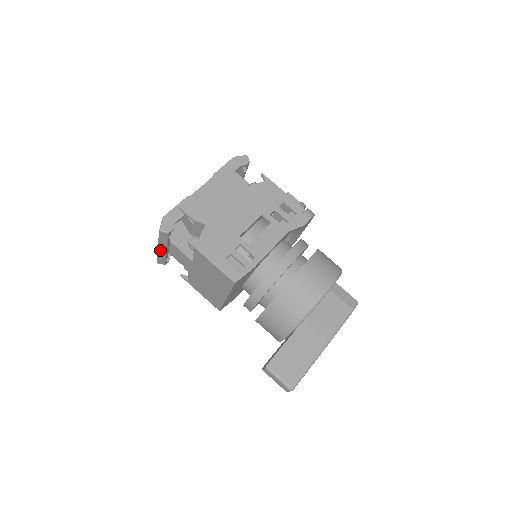
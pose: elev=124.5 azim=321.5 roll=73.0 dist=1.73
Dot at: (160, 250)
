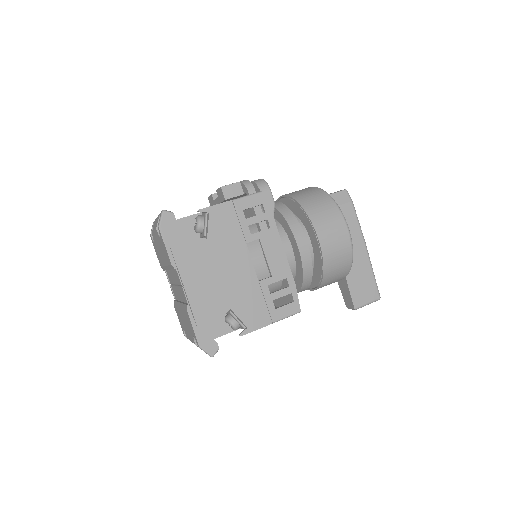
Dot at: occluded
